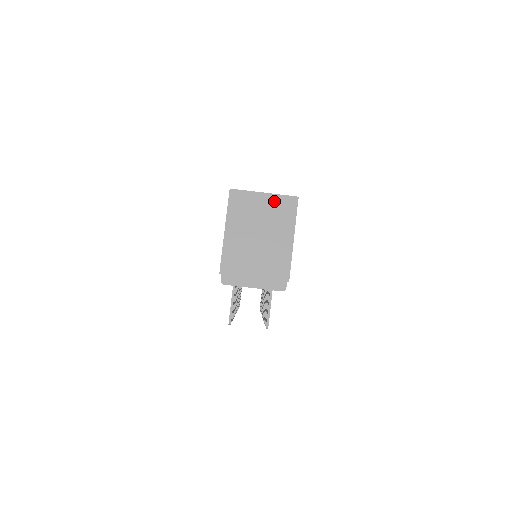
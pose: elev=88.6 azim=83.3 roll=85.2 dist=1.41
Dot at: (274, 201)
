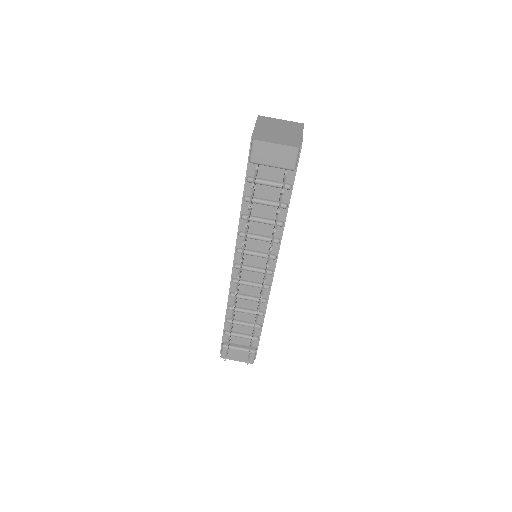
Dot at: (288, 122)
